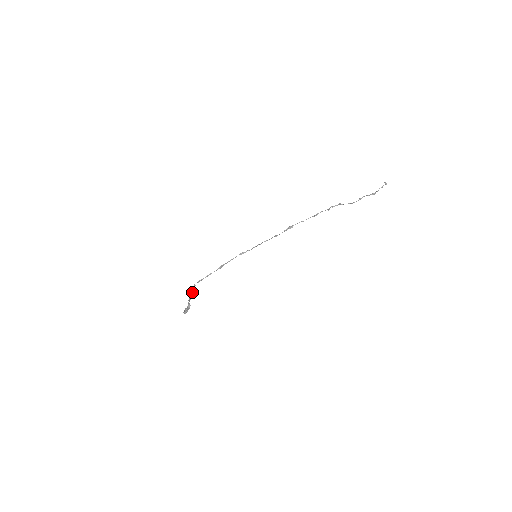
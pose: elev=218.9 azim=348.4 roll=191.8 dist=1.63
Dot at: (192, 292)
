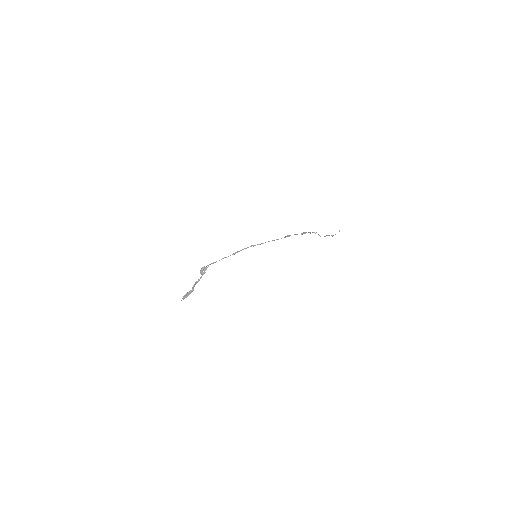
Dot at: (204, 272)
